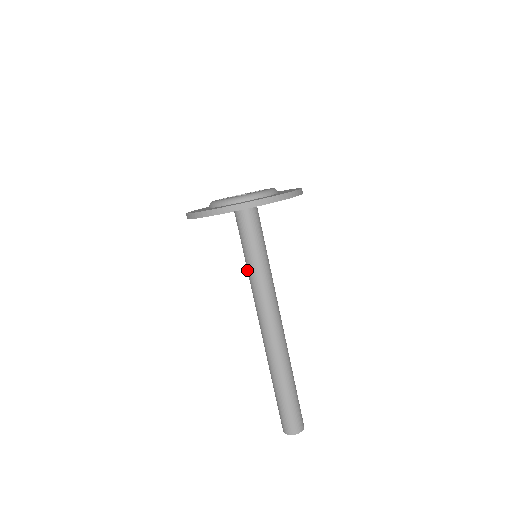
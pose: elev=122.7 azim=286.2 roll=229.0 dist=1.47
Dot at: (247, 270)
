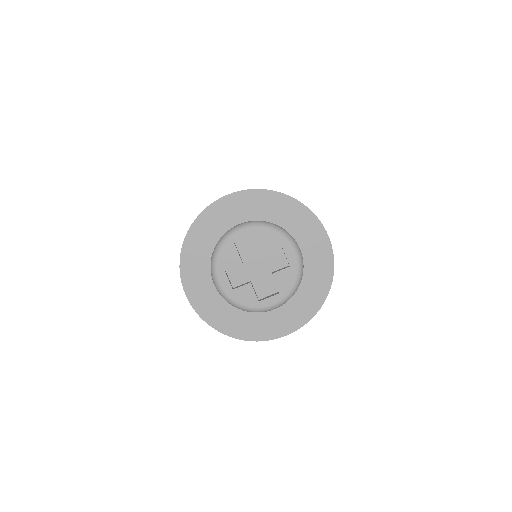
Dot at: occluded
